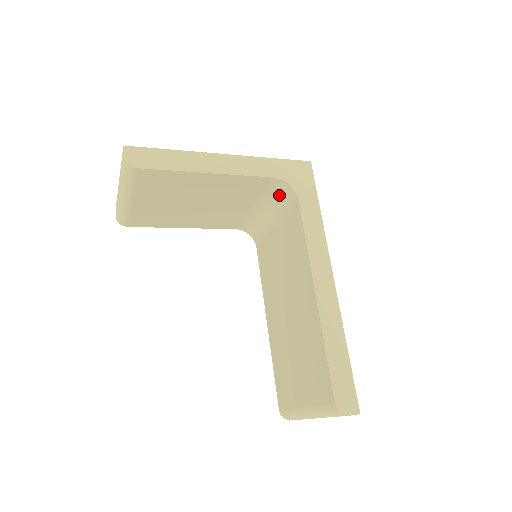
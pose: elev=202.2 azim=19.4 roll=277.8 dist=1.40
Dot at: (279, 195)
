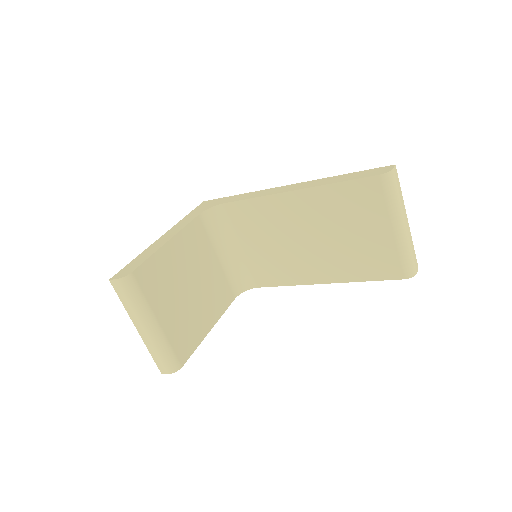
Dot at: (216, 225)
